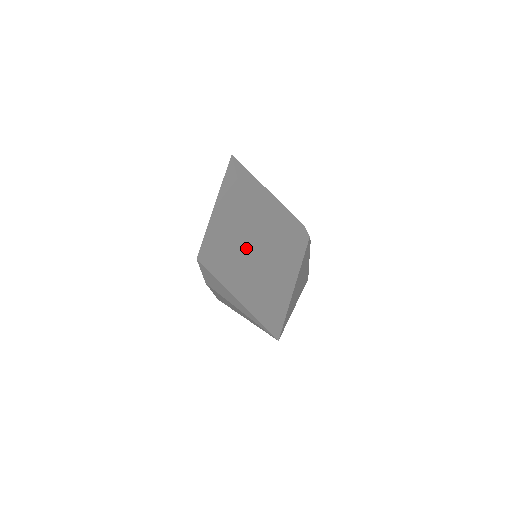
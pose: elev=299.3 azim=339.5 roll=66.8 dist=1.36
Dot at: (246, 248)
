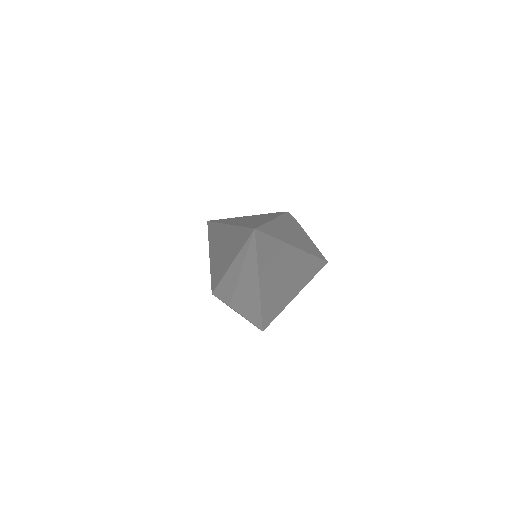
Dot at: (226, 234)
